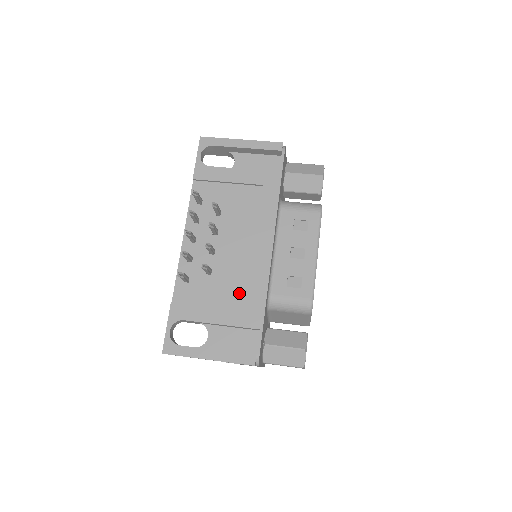
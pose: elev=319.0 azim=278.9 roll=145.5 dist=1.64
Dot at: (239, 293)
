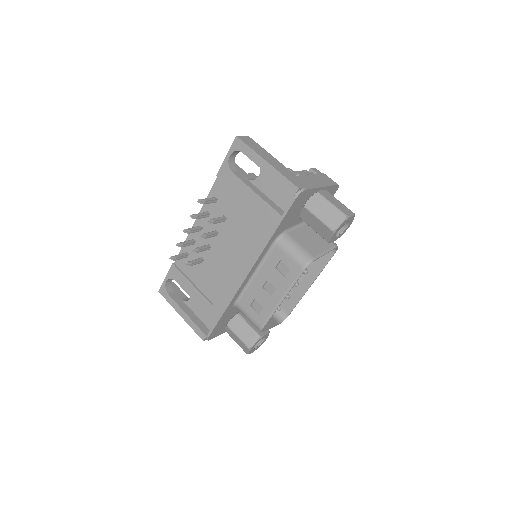
Dot at: (214, 289)
